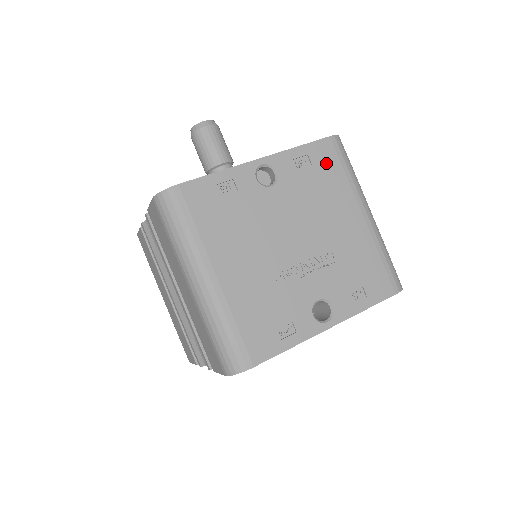
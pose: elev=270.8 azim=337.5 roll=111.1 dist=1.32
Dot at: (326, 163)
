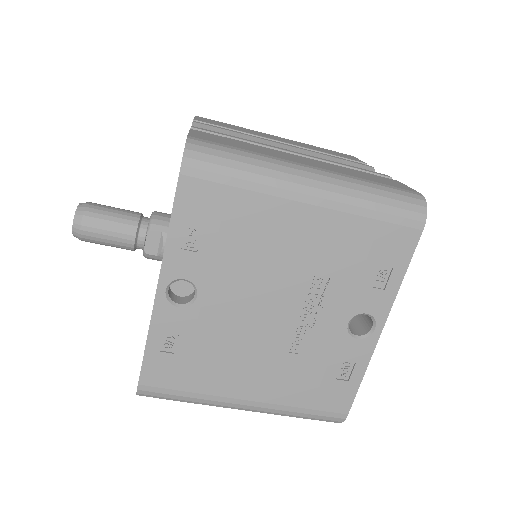
Dot at: (212, 207)
